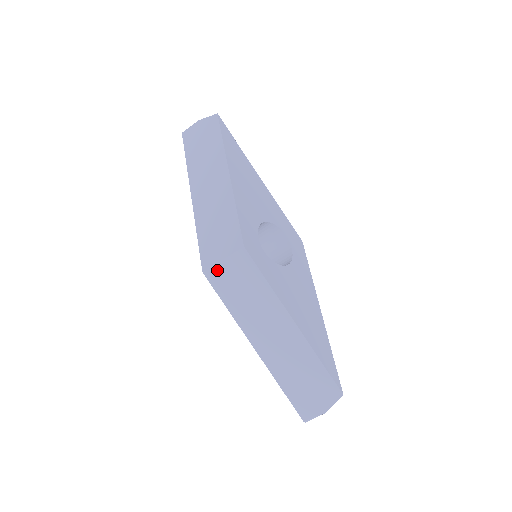
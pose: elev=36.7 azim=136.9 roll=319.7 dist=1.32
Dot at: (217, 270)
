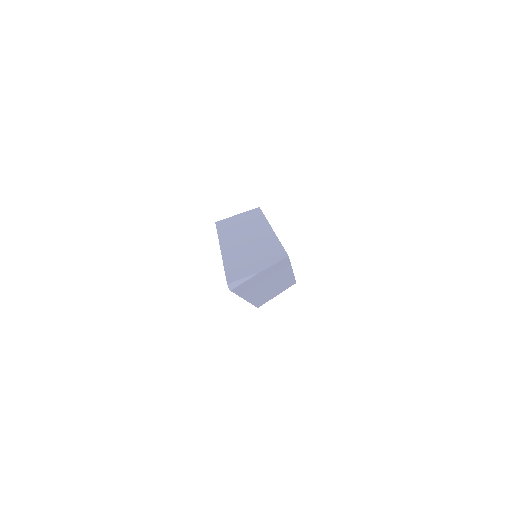
Dot at: (228, 219)
